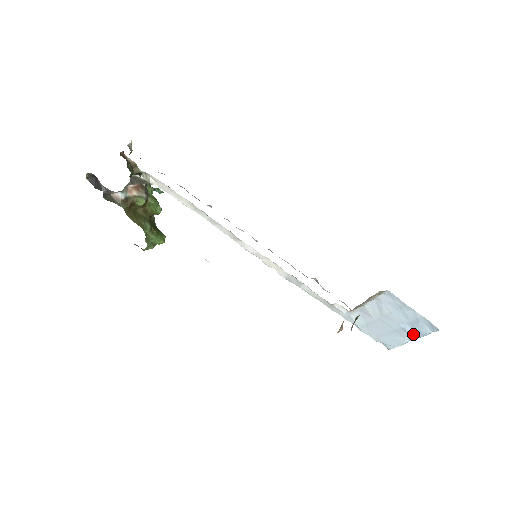
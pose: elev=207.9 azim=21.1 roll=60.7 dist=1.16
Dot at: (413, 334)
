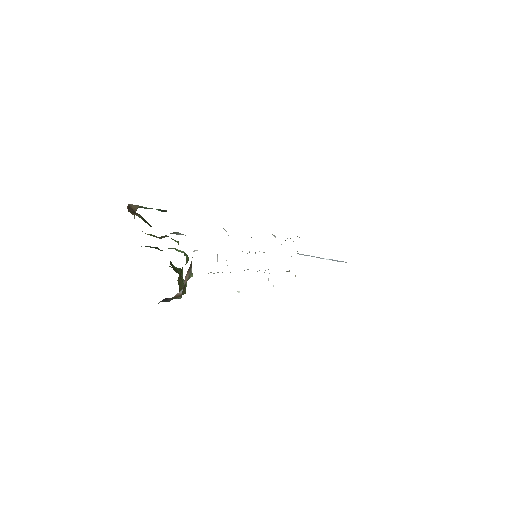
Dot at: occluded
